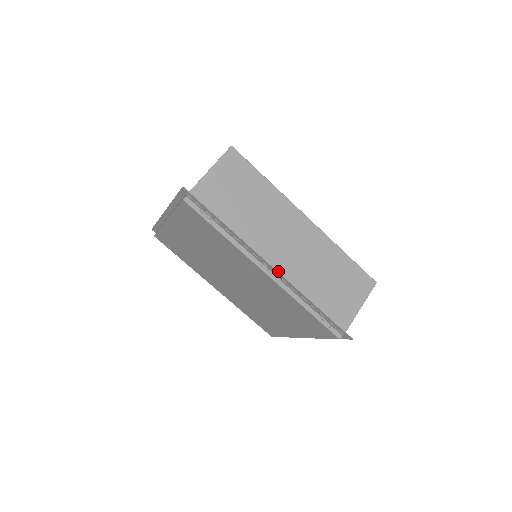
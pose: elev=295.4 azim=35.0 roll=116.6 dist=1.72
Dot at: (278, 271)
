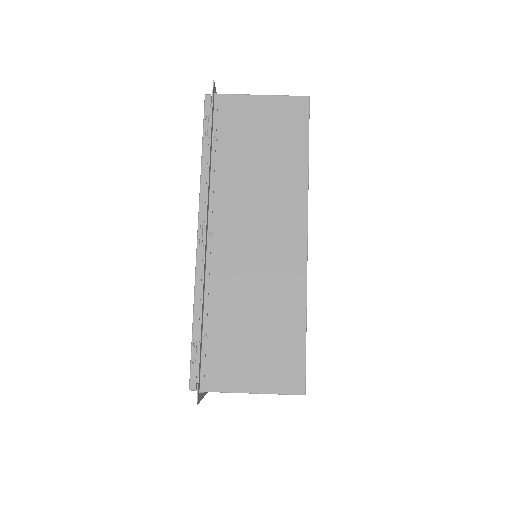
Dot at: (211, 247)
